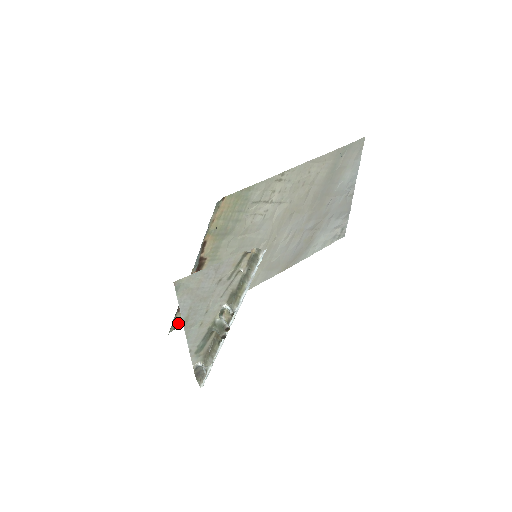
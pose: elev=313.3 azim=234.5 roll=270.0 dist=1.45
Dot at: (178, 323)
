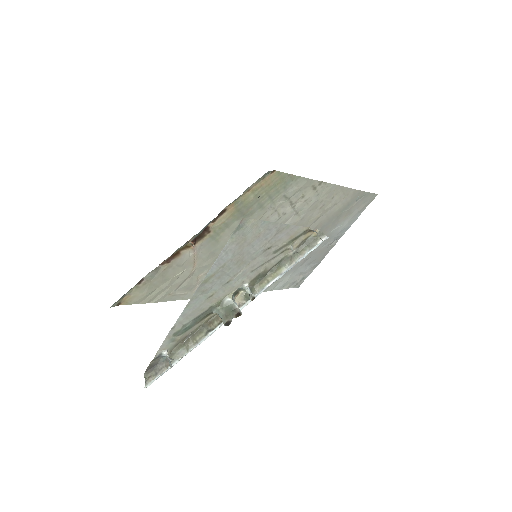
Dot at: (126, 299)
